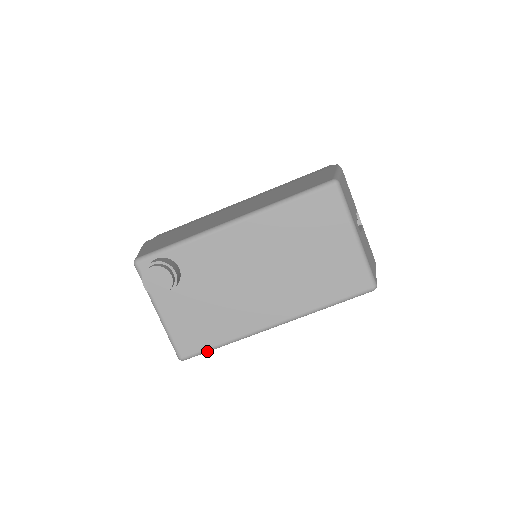
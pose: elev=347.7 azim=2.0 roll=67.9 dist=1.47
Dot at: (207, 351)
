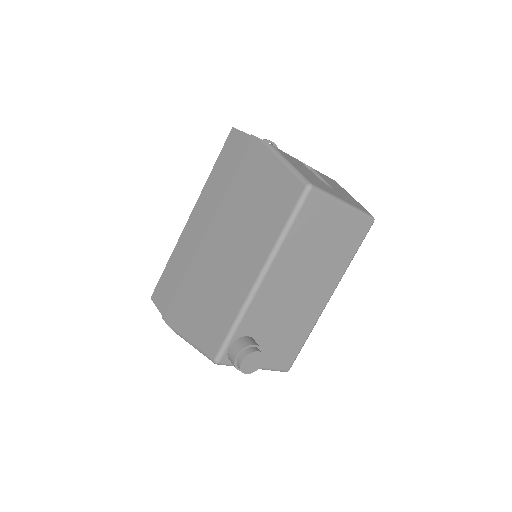
Dot at: occluded
